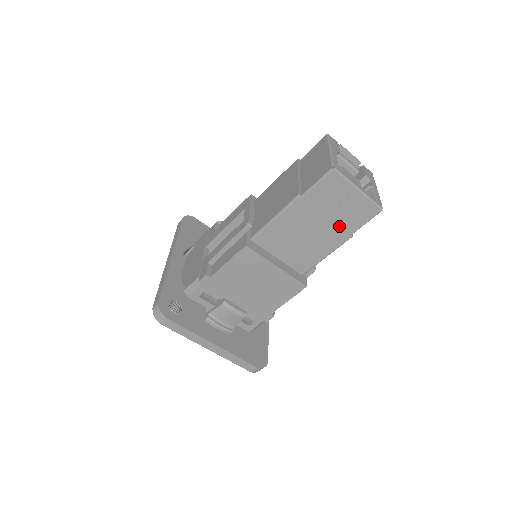
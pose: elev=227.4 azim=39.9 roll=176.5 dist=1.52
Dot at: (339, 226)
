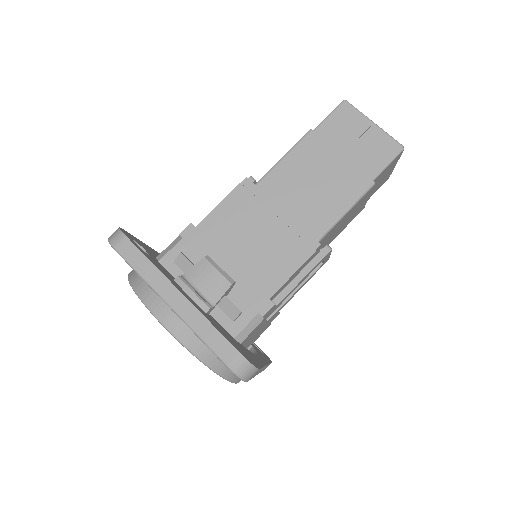
Dot at: (357, 168)
